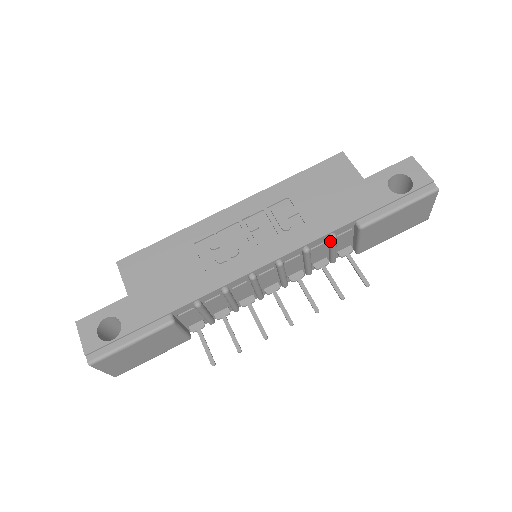
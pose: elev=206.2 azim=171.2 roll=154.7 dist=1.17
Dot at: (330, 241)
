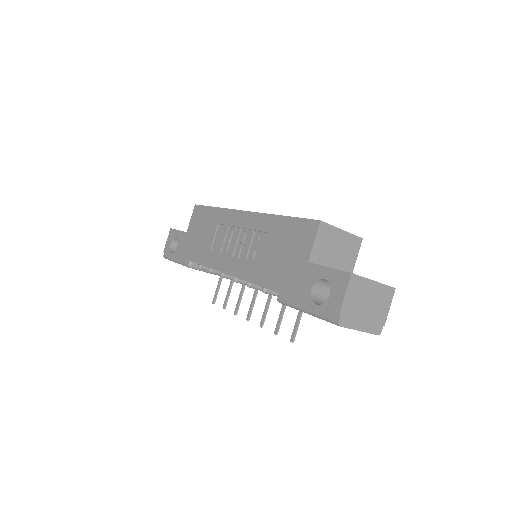
Dot at: occluded
